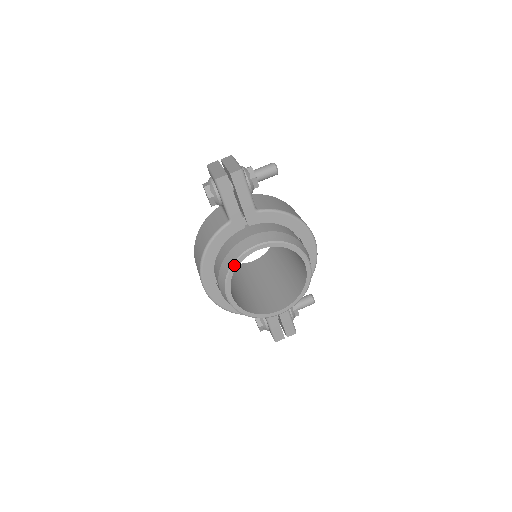
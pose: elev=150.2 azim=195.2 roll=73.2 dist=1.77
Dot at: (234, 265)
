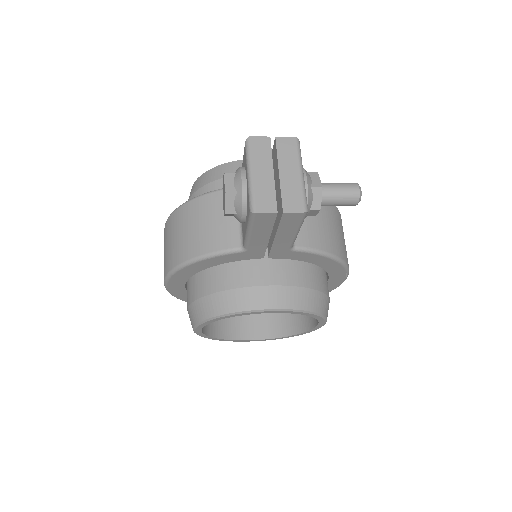
Dot at: (222, 317)
